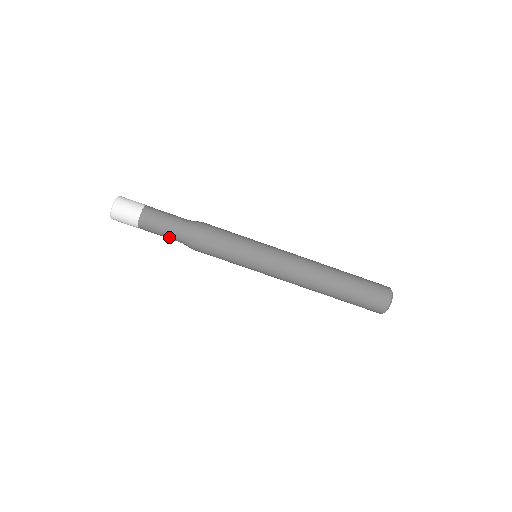
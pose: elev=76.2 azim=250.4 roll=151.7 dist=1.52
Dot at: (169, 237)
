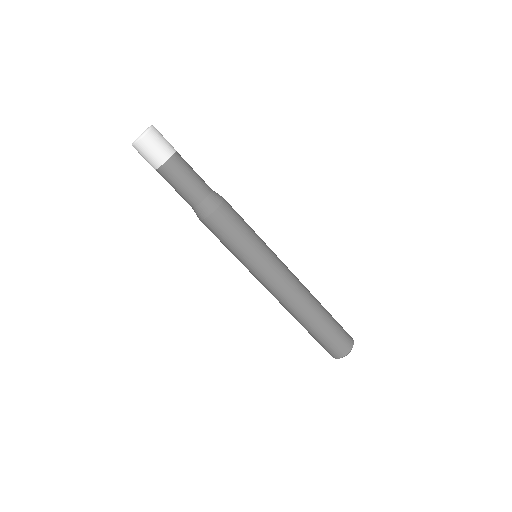
Dot at: occluded
